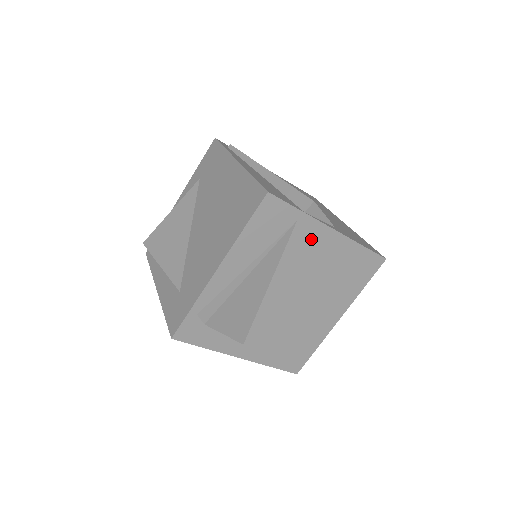
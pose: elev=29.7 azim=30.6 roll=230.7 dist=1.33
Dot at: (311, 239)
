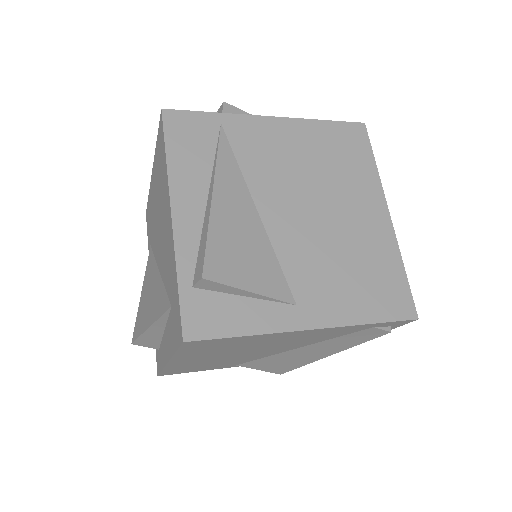
Dot at: (256, 136)
